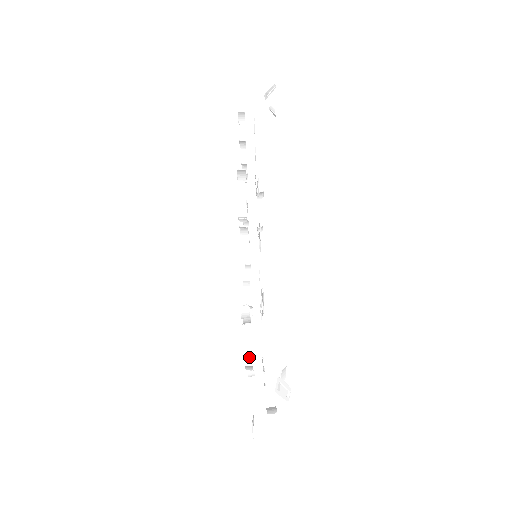
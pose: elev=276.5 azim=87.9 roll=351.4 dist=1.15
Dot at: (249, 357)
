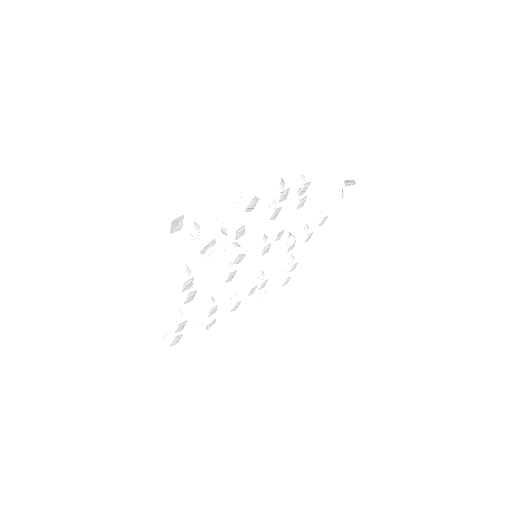
Dot at: (187, 291)
